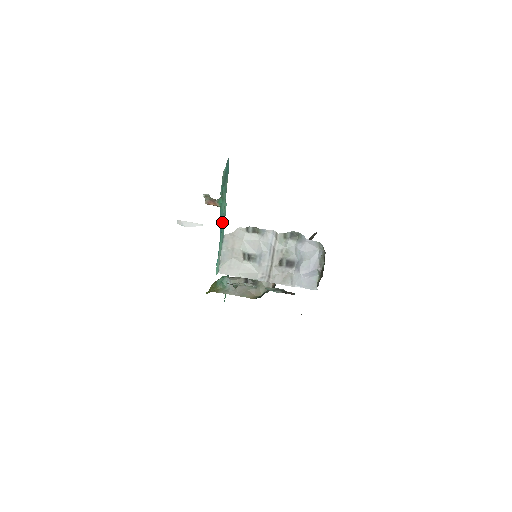
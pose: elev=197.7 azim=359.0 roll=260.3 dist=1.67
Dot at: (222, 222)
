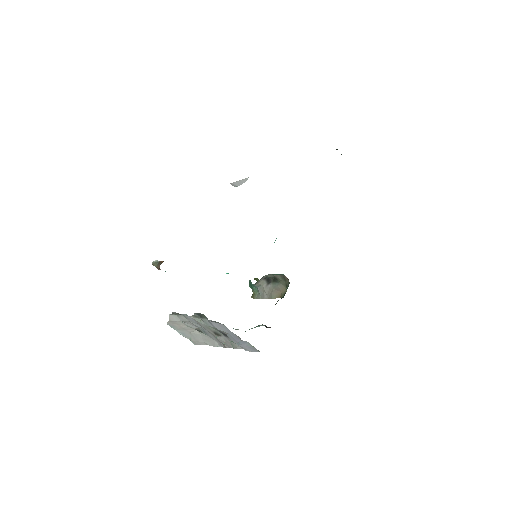
Dot at: occluded
